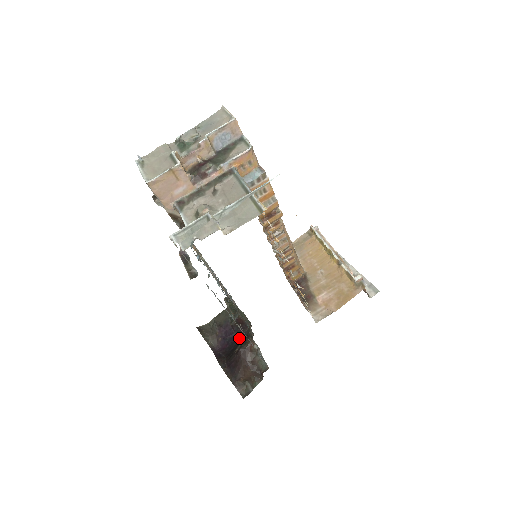
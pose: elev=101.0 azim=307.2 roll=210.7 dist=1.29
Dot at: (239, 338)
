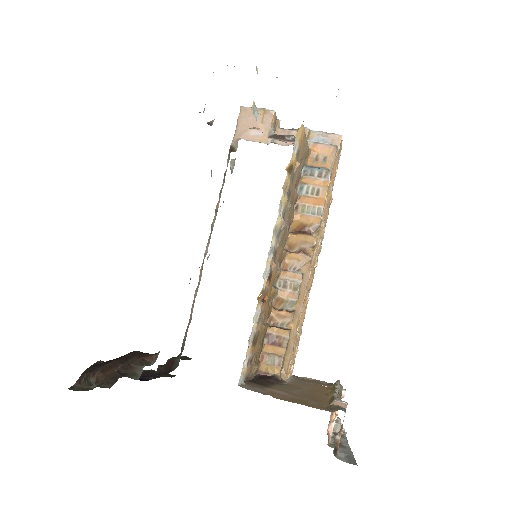
Dot at: occluded
